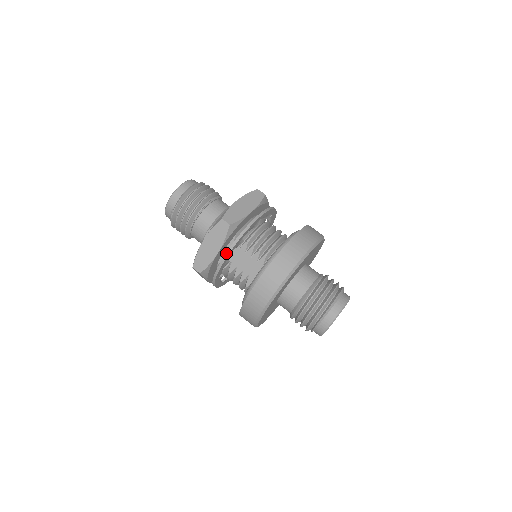
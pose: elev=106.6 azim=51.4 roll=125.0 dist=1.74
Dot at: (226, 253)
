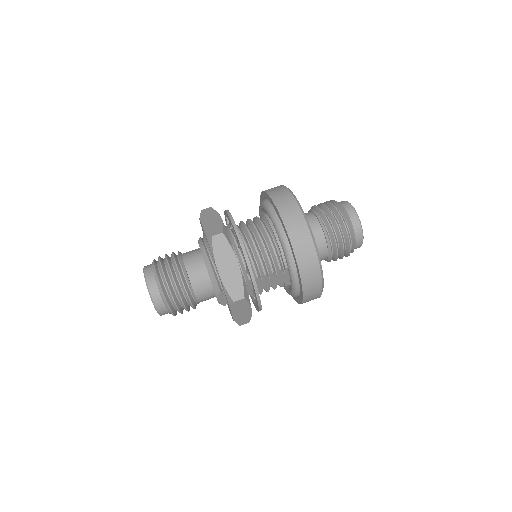
Dot at: (258, 305)
